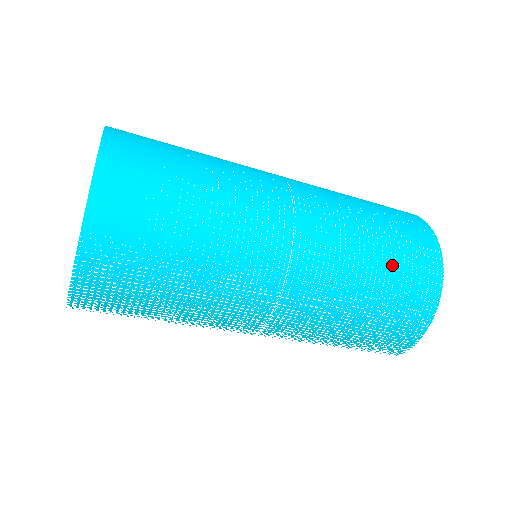
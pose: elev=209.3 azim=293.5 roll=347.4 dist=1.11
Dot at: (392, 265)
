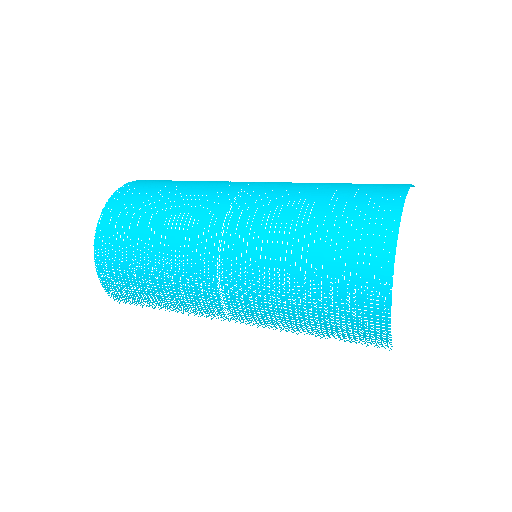
Dot at: (323, 251)
